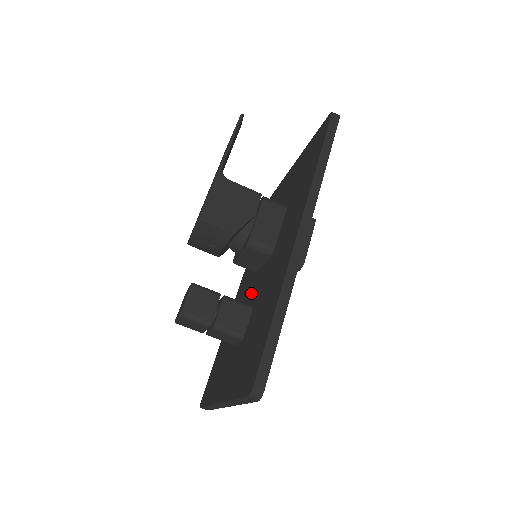
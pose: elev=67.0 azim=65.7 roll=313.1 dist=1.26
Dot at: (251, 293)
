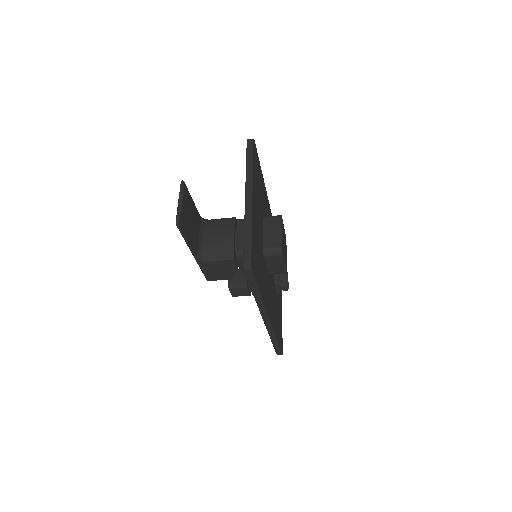
Dot at: occluded
